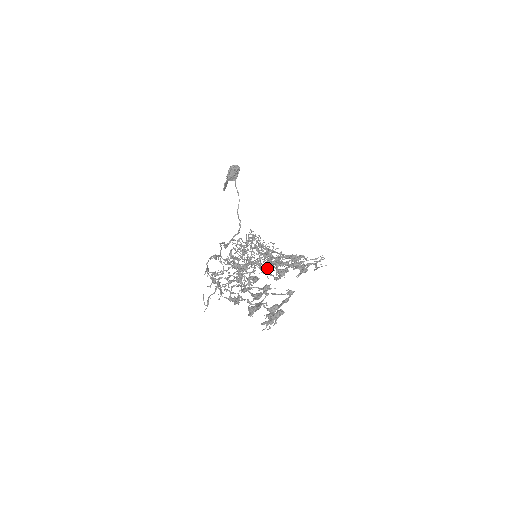
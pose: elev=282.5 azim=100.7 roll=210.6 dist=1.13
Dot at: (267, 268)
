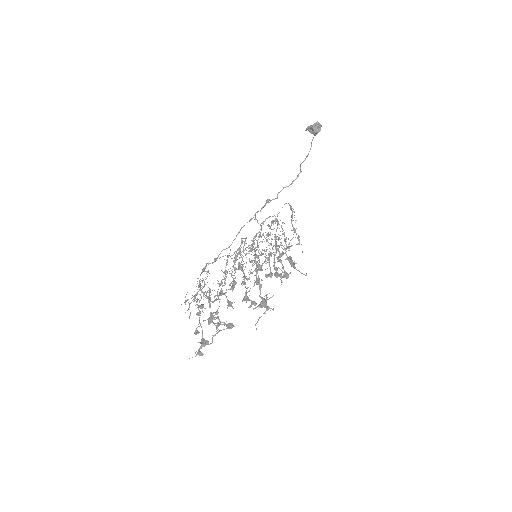
Dot at: (245, 284)
